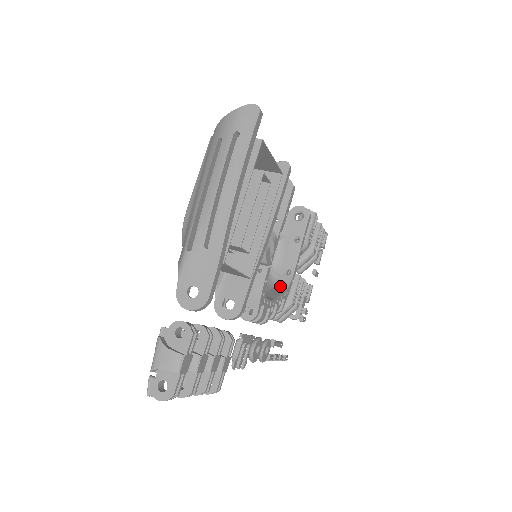
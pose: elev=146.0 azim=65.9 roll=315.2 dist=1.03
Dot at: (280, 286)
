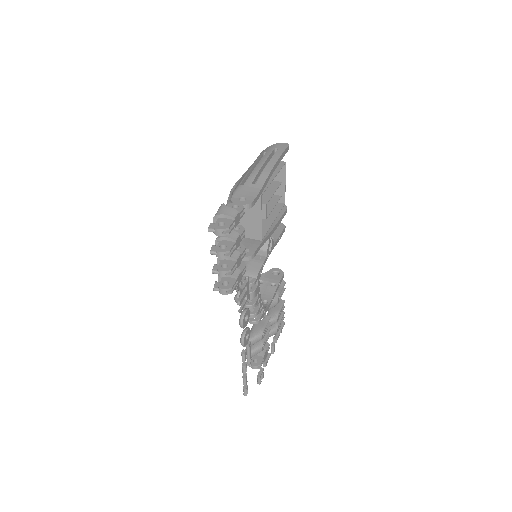
Dot at: occluded
